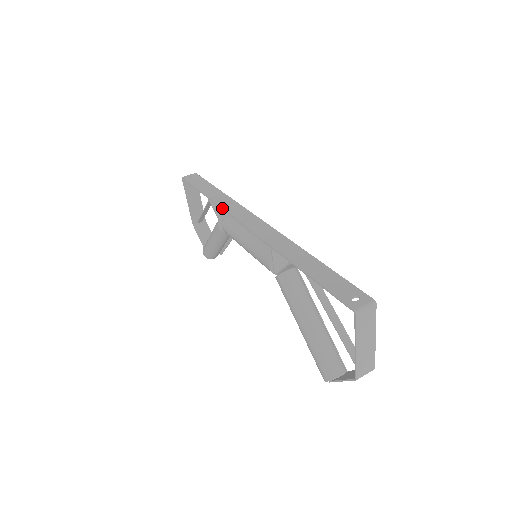
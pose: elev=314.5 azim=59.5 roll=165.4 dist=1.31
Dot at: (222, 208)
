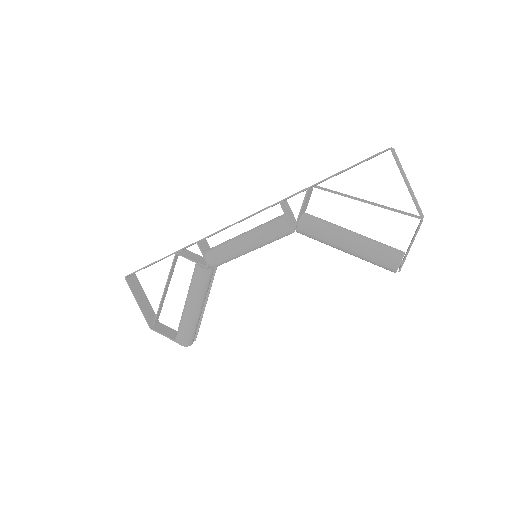
Dot at: occluded
